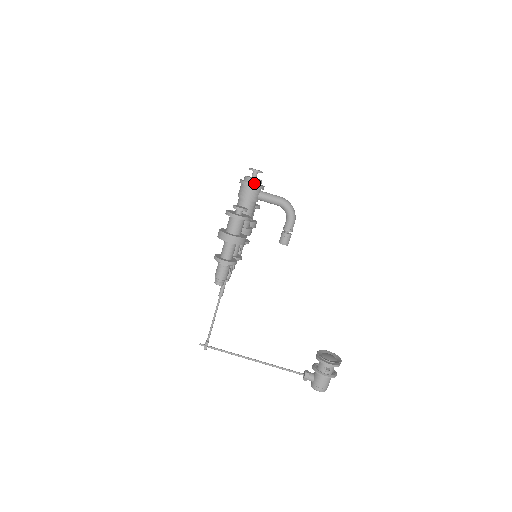
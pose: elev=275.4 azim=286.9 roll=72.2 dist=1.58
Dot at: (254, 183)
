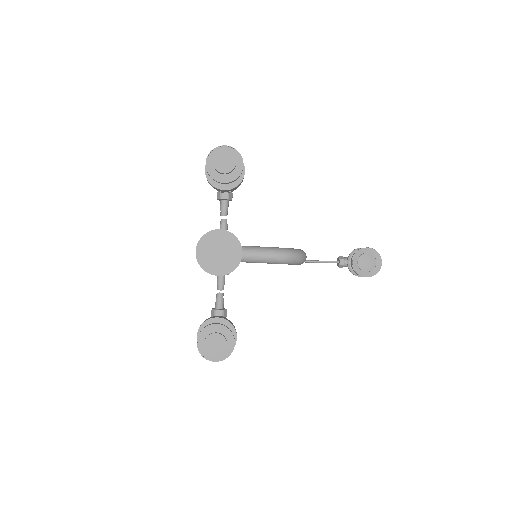
Dot at: (222, 268)
